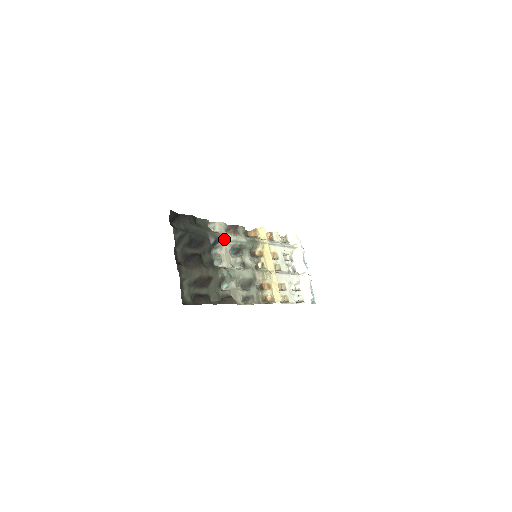
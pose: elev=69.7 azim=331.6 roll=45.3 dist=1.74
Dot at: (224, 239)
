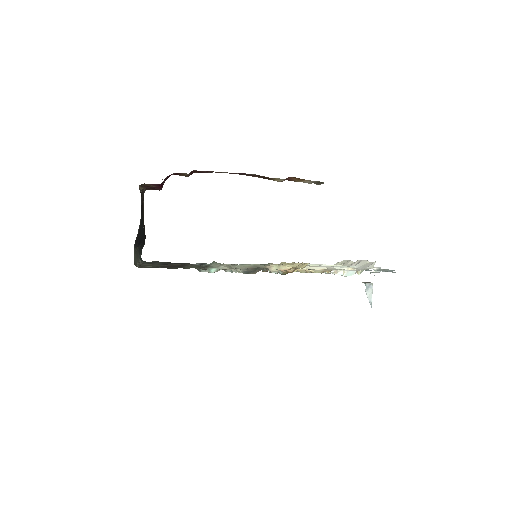
Dot at: occluded
